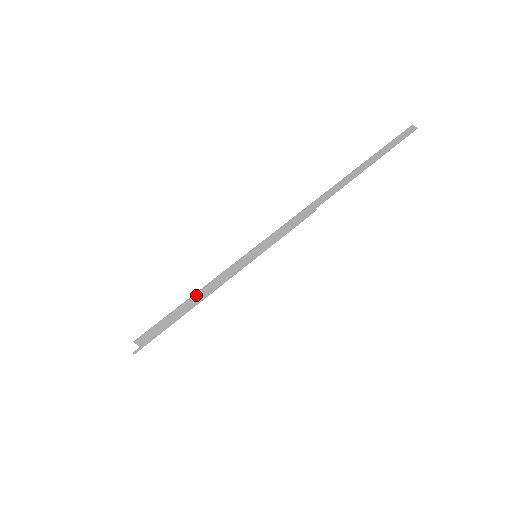
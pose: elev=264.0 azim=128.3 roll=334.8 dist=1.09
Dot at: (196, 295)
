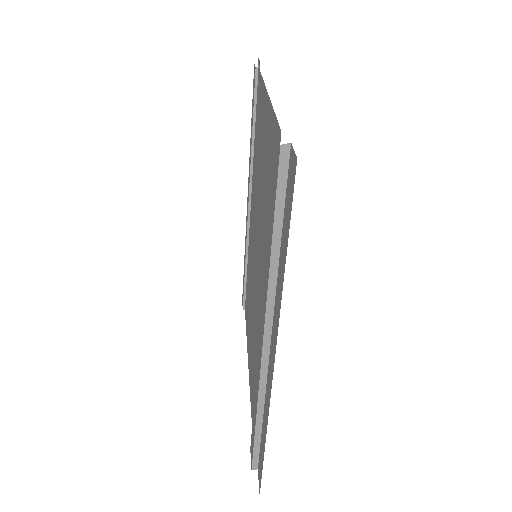
Dot at: (256, 435)
